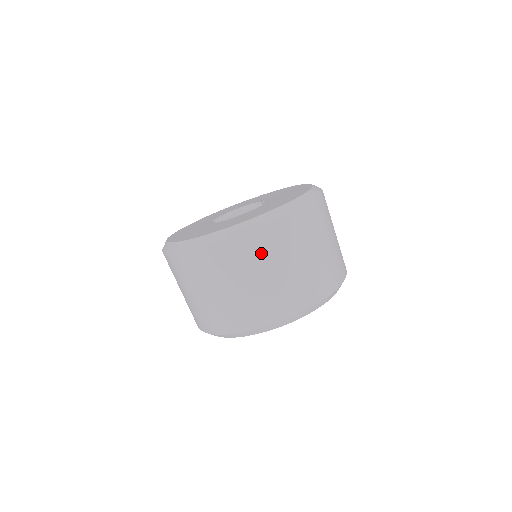
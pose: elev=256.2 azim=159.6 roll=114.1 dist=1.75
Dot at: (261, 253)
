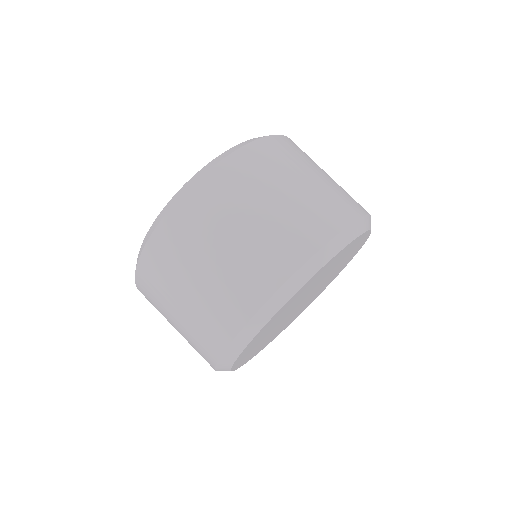
Dot at: (178, 250)
